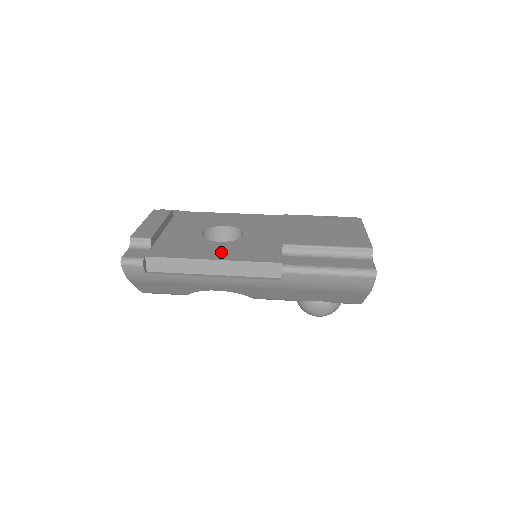
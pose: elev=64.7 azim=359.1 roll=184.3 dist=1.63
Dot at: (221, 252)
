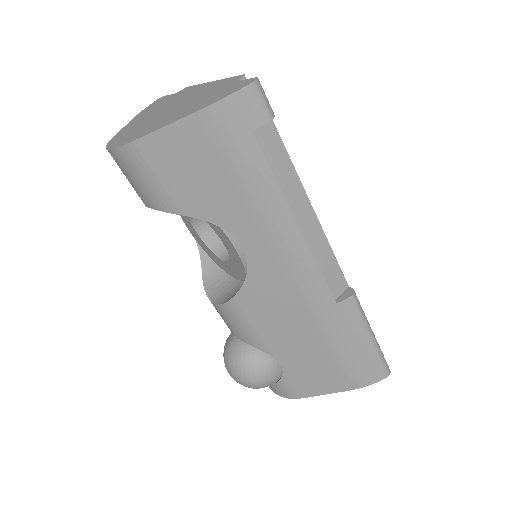
Dot at: occluded
